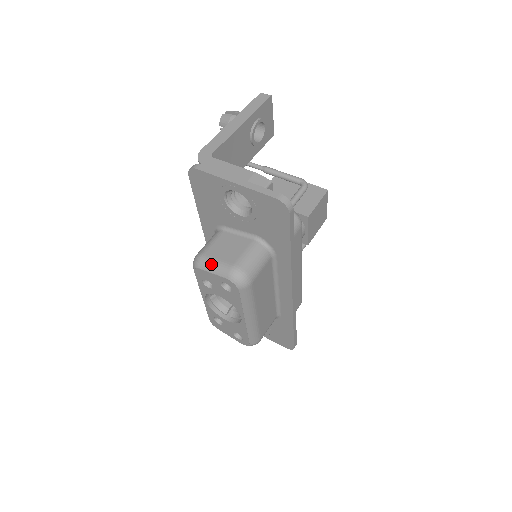
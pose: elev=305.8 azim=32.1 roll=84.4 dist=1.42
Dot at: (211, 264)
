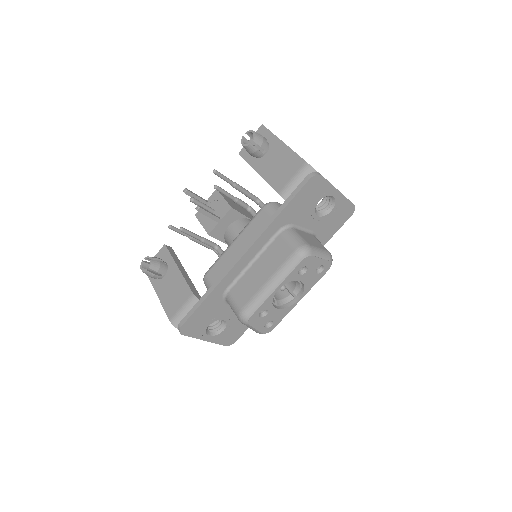
Dot at: (319, 251)
